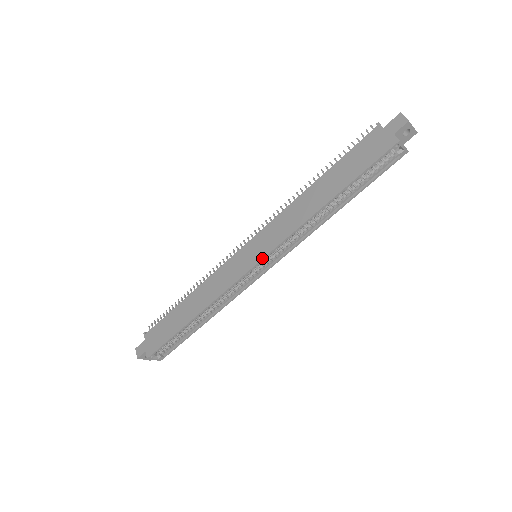
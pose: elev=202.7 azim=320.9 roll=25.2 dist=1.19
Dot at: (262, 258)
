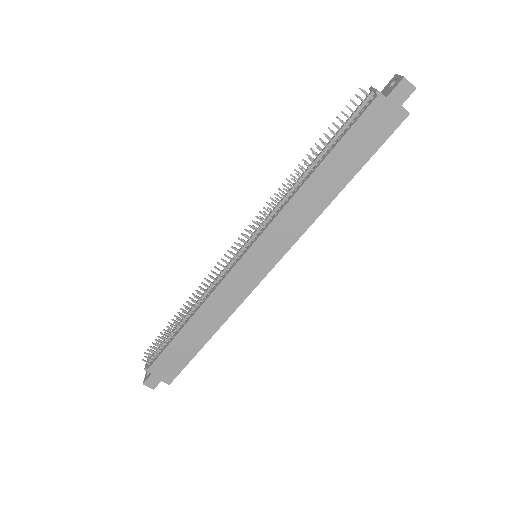
Dot at: (277, 262)
